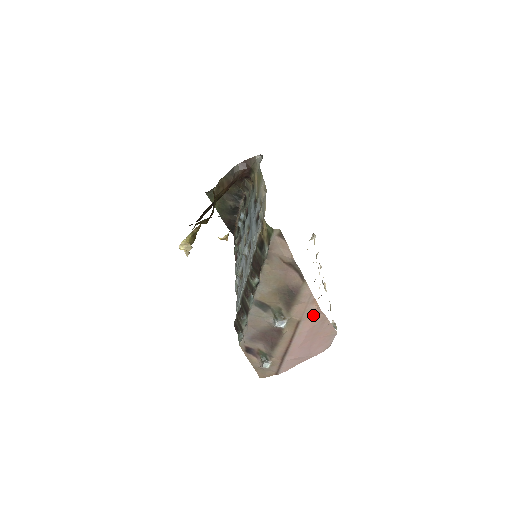
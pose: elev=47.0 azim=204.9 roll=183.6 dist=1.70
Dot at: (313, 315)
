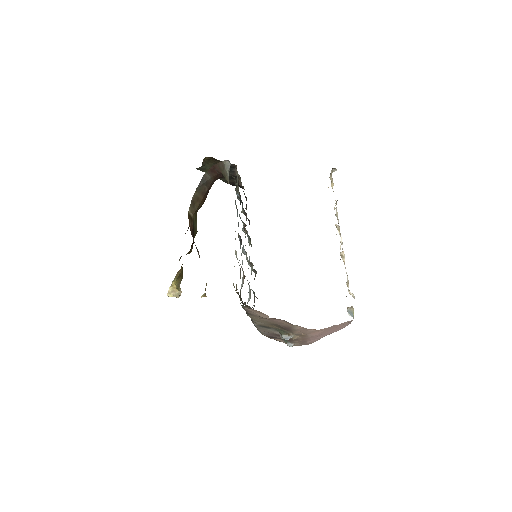
Dot at: (316, 331)
